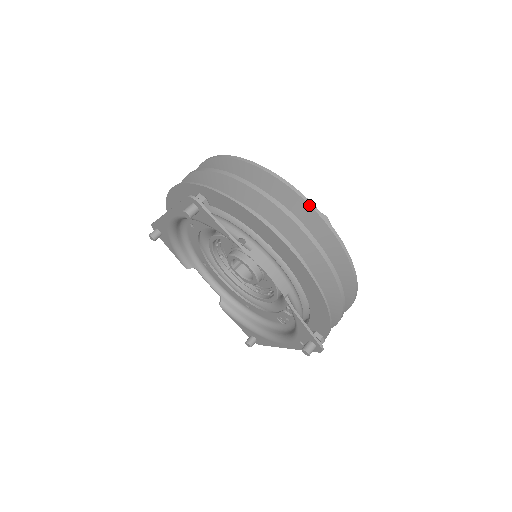
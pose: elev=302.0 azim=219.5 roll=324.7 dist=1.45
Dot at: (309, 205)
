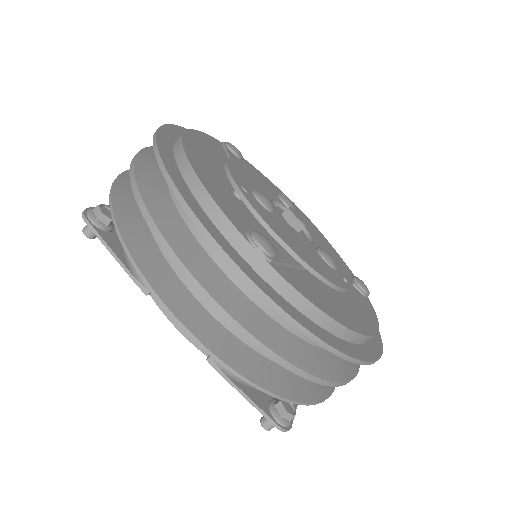
Dot at: (203, 235)
